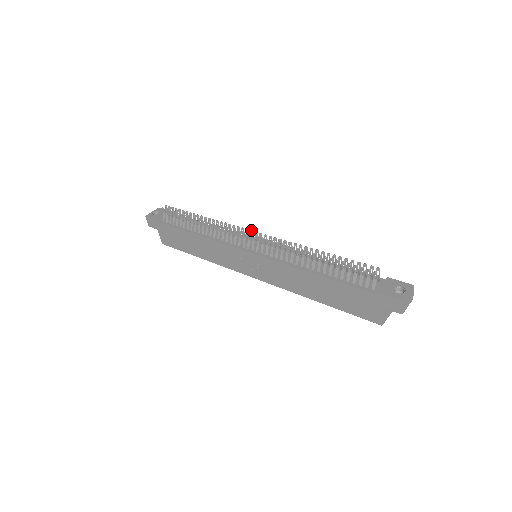
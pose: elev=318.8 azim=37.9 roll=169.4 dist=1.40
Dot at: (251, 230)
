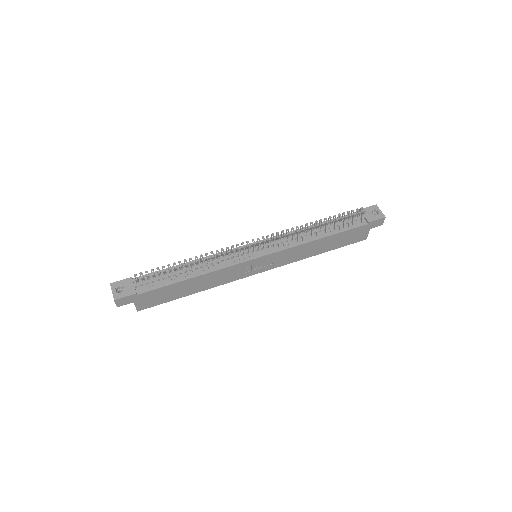
Dot at: (253, 239)
